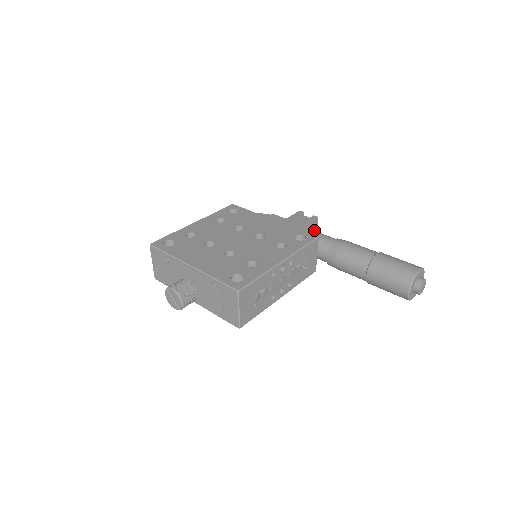
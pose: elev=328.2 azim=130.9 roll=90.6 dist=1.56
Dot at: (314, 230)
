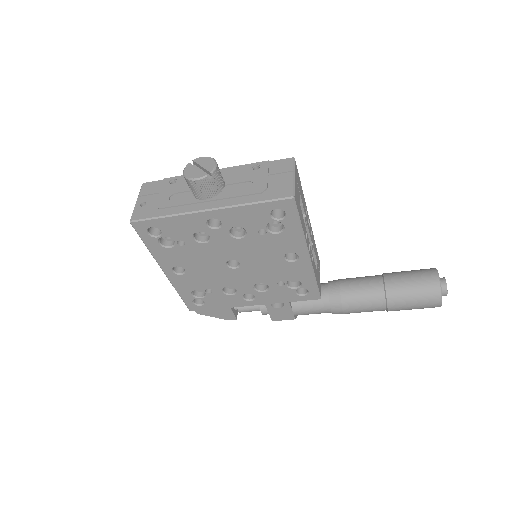
Dot at: occluded
